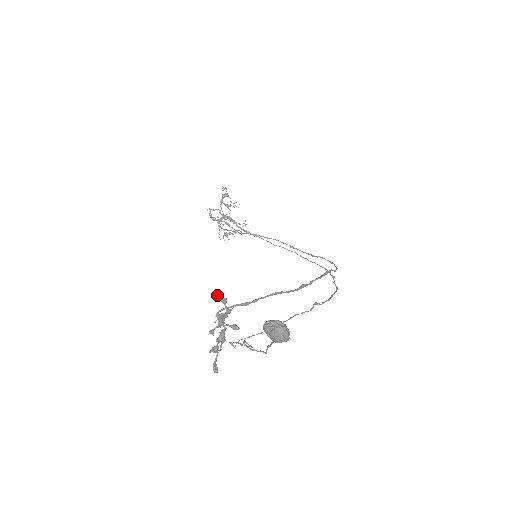
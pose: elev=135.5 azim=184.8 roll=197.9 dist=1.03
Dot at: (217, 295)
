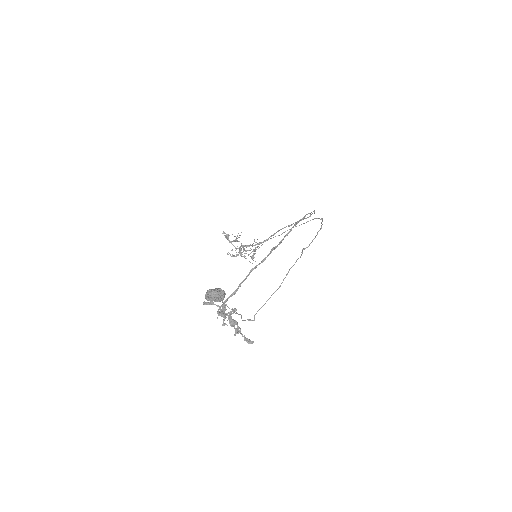
Dot at: (203, 304)
